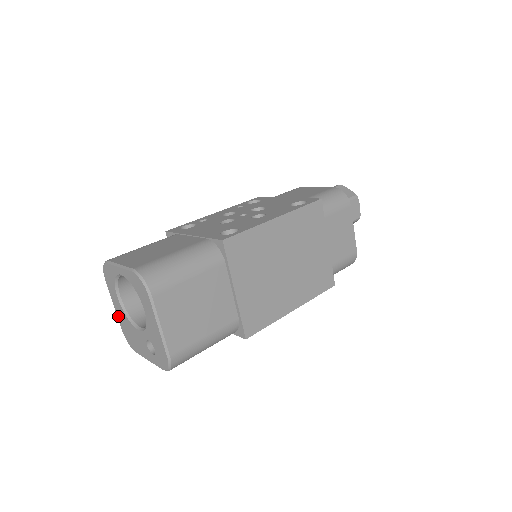
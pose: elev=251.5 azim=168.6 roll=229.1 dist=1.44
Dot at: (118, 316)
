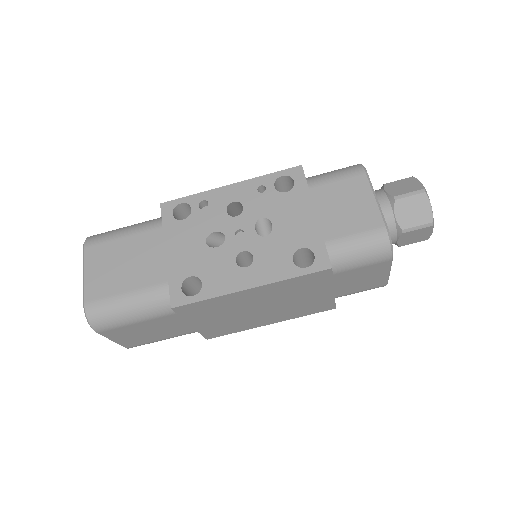
Dot at: occluded
